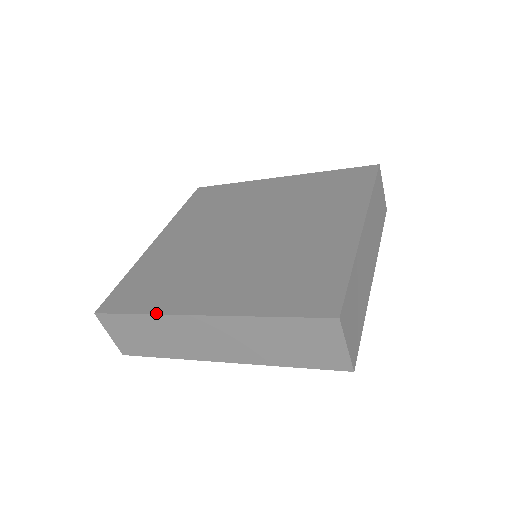
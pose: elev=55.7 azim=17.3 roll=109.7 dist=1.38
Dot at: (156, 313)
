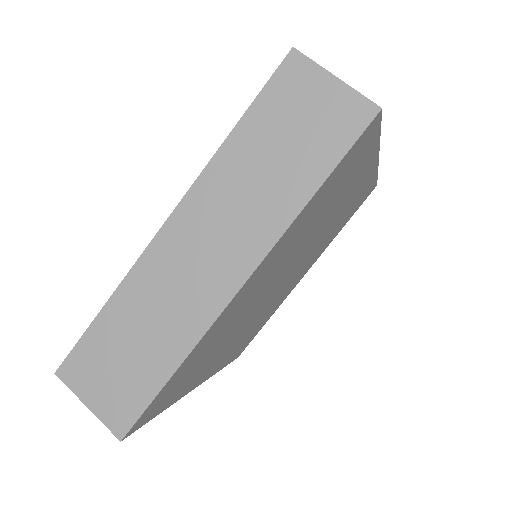
Dot at: (121, 282)
